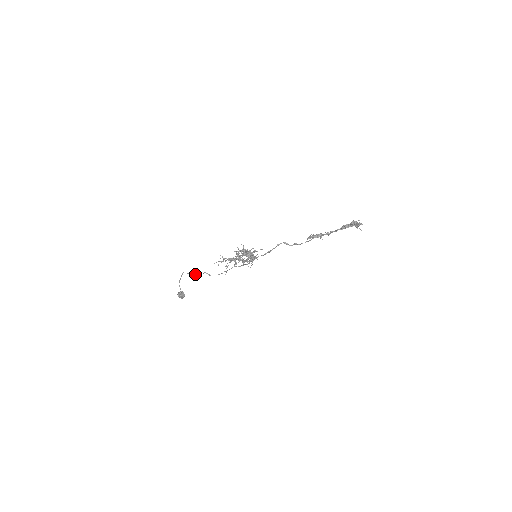
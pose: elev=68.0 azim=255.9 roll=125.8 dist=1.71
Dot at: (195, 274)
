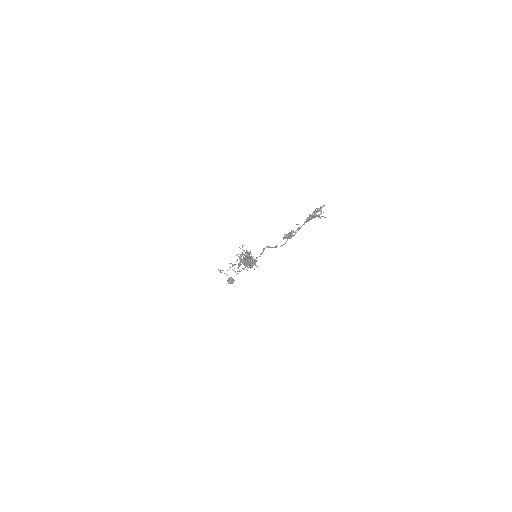
Dot at: occluded
